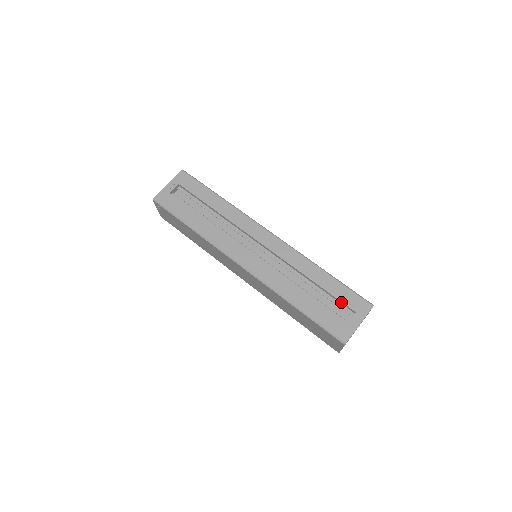
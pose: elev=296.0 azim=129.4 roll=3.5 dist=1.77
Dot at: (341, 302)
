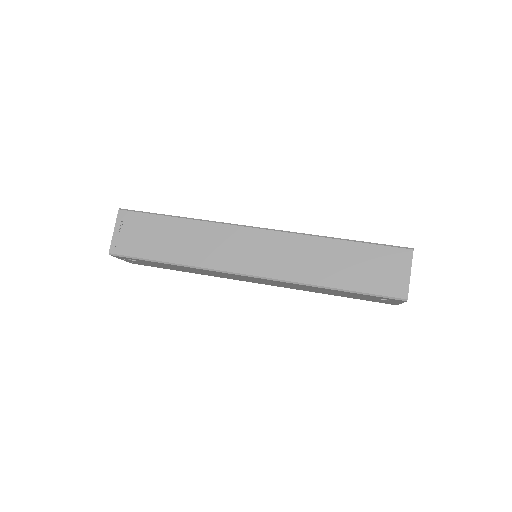
Dot at: occluded
